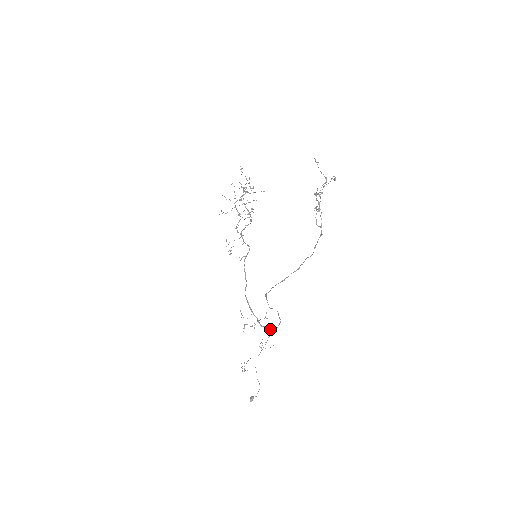
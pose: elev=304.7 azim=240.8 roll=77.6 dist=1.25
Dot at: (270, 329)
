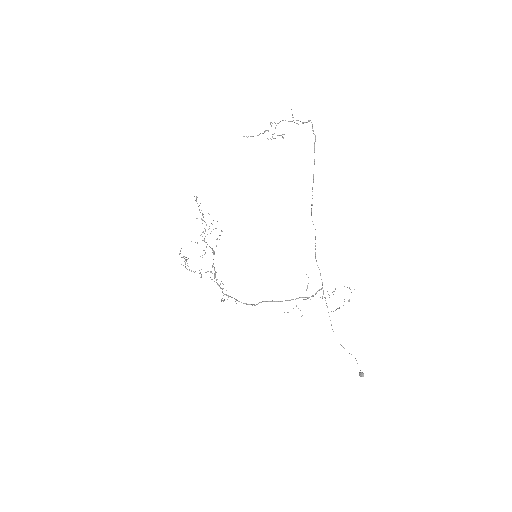
Dot at: occluded
